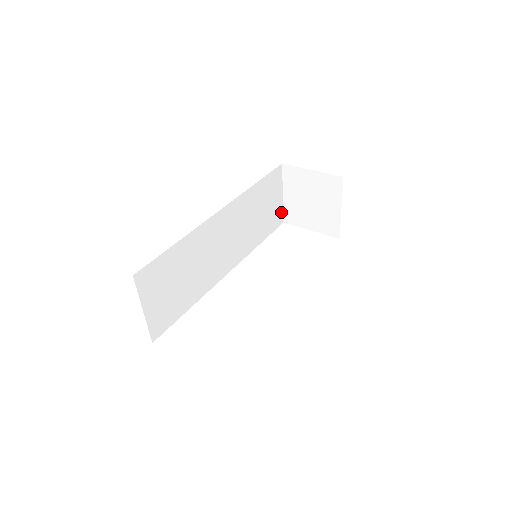
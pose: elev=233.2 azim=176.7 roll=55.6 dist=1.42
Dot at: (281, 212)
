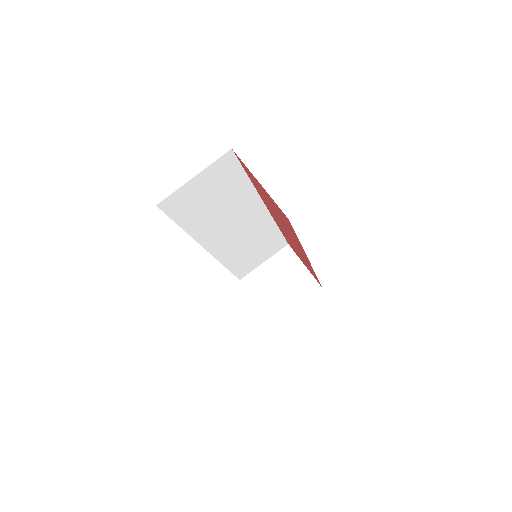
Dot at: (249, 271)
